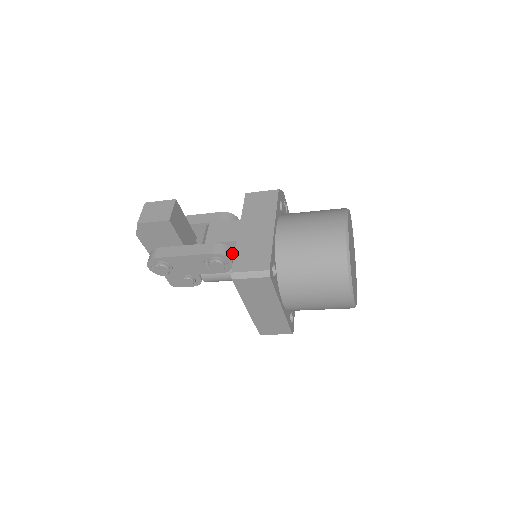
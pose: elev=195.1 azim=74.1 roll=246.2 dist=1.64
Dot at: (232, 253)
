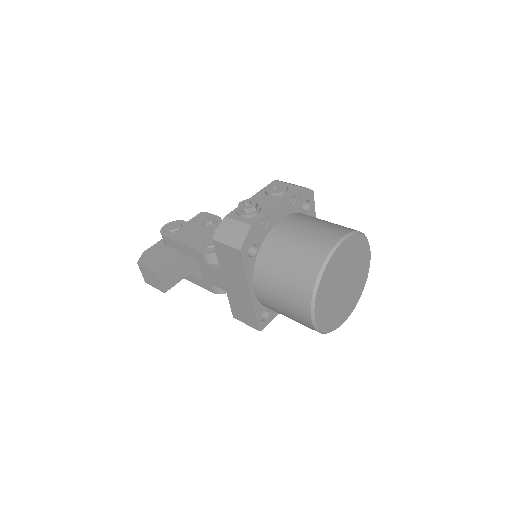
Dot at: occluded
